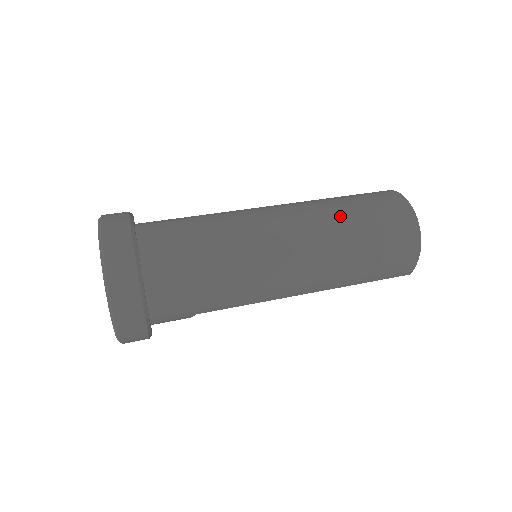
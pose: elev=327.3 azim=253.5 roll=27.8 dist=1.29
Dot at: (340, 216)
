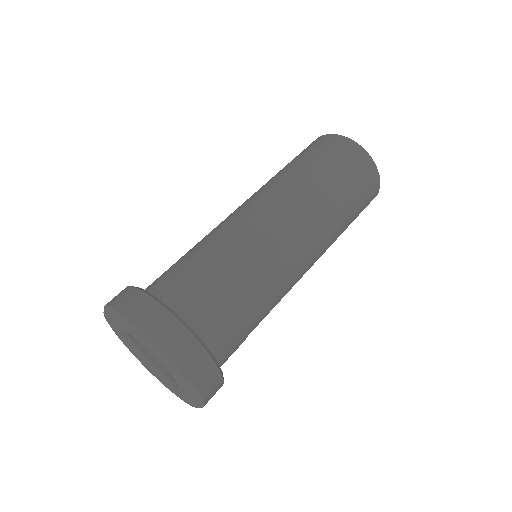
Dot at: (306, 178)
